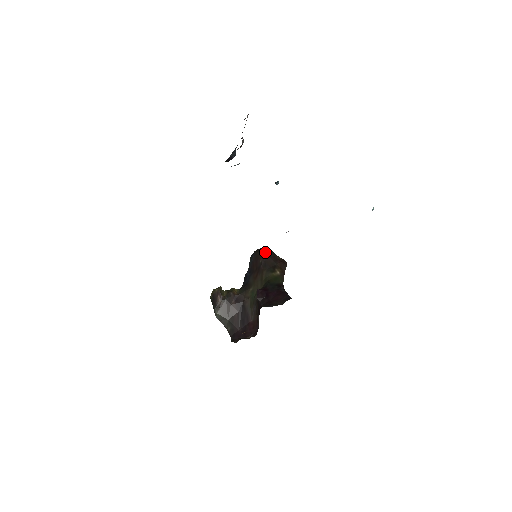
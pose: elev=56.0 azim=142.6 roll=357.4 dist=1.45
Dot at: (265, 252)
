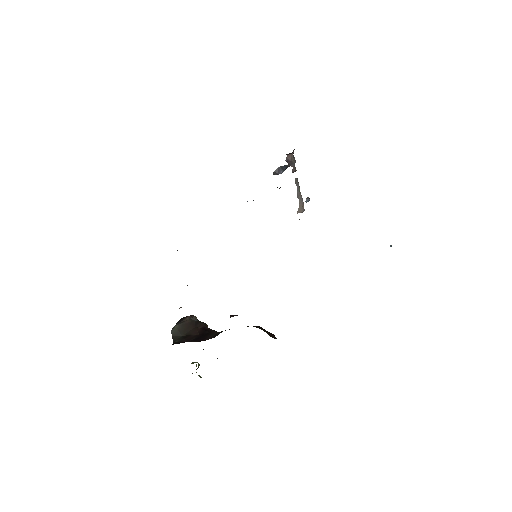
Dot at: occluded
